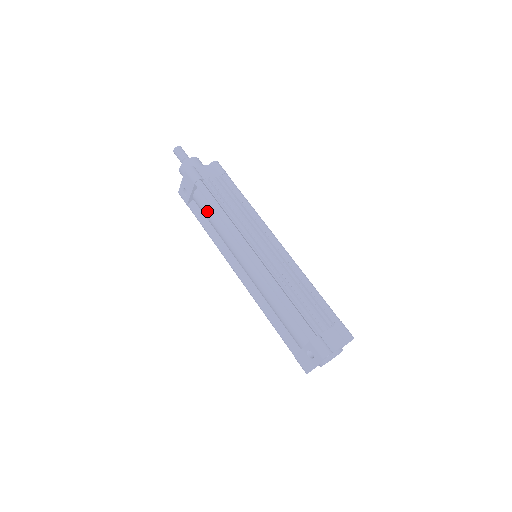
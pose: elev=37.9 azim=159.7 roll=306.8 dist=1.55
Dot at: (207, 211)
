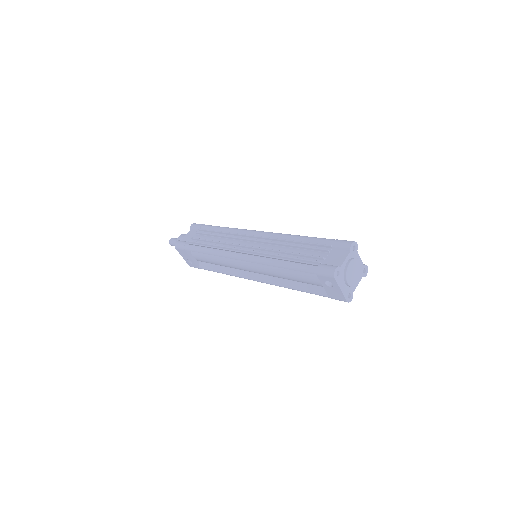
Dot at: (206, 259)
